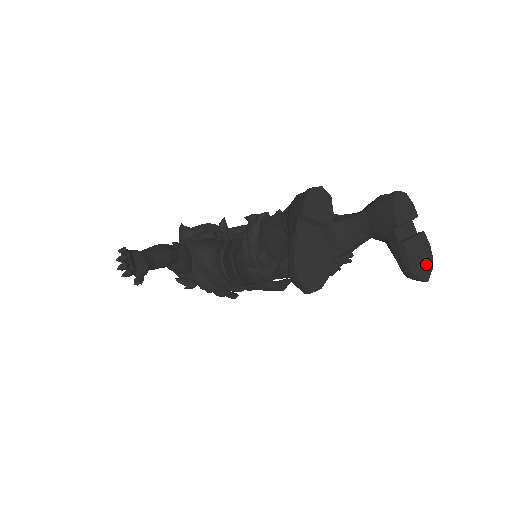
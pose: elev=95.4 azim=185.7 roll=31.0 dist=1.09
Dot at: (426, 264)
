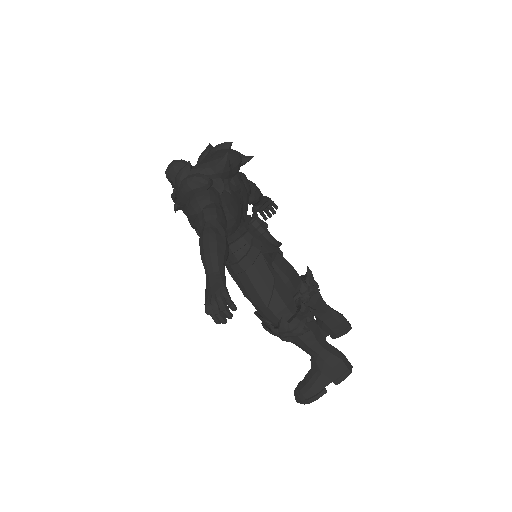
Dot at: occluded
